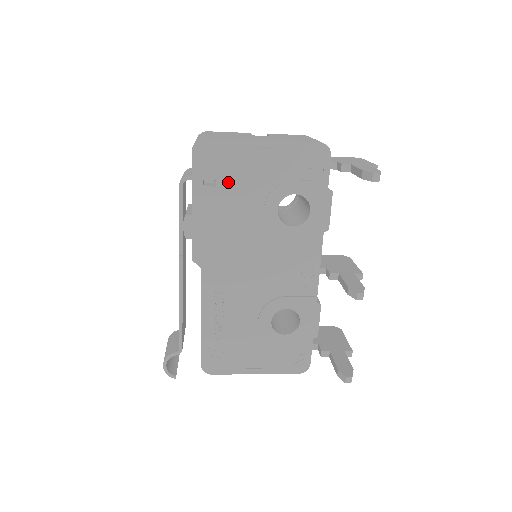
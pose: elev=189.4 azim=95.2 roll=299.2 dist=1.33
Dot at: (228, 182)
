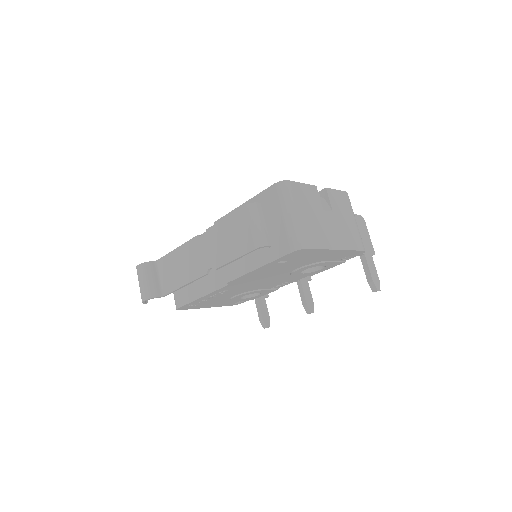
Dot at: (294, 261)
